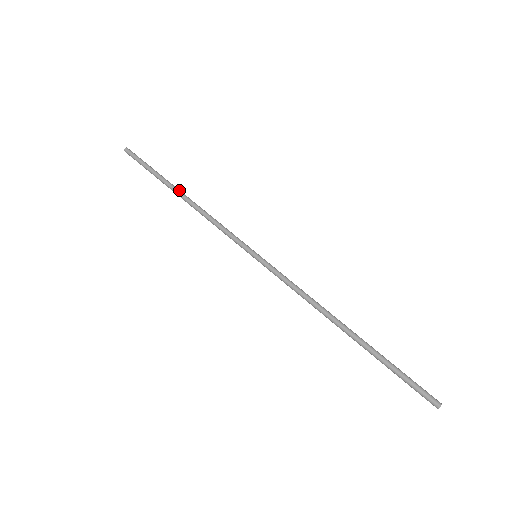
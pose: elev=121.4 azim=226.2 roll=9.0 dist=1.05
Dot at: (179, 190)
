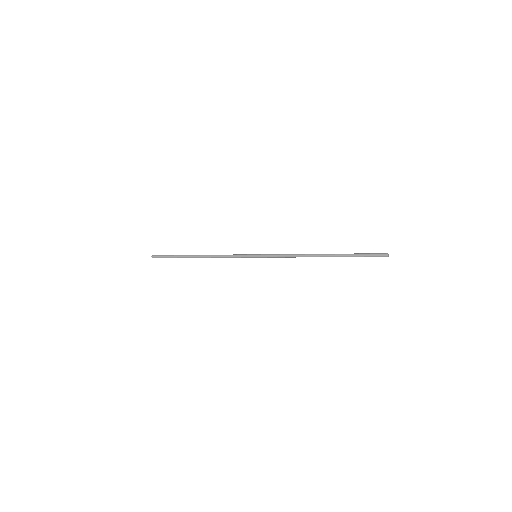
Dot at: (195, 255)
